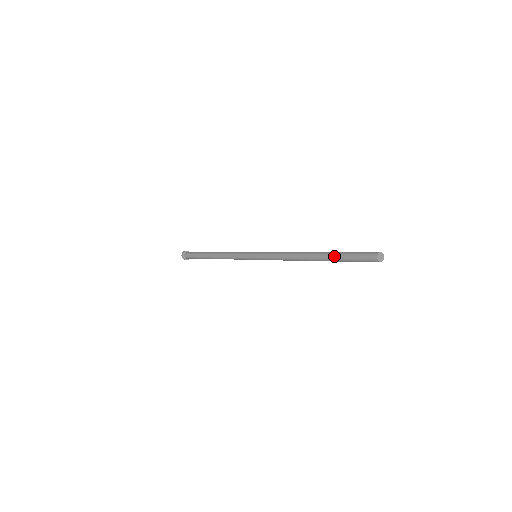
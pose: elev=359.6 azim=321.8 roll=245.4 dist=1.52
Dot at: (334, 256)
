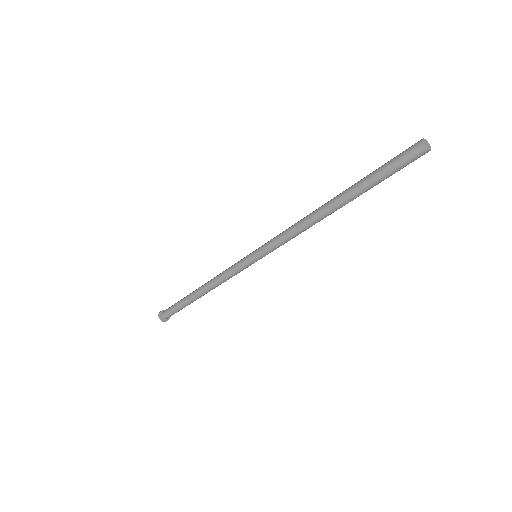
Dot at: (364, 178)
